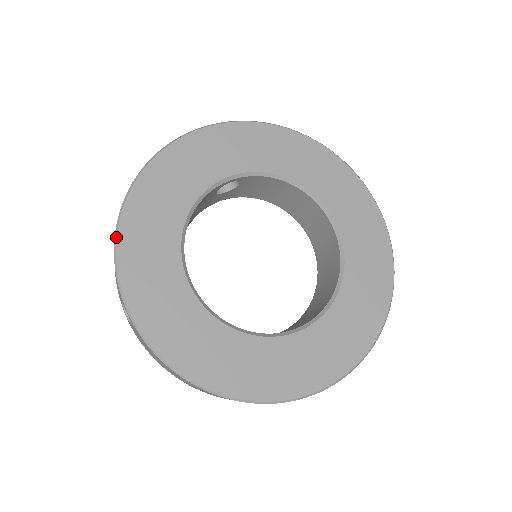
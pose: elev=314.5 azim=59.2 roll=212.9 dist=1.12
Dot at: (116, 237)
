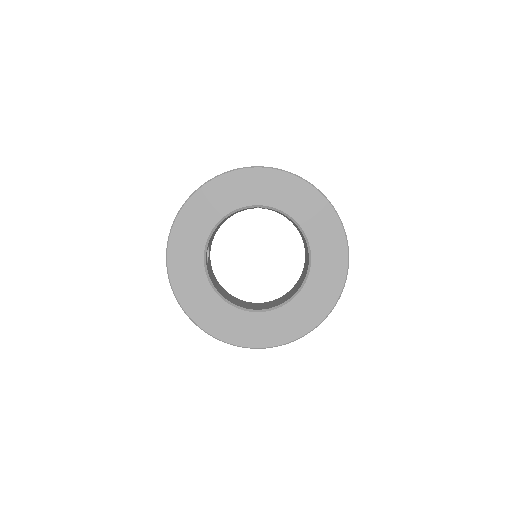
Dot at: (179, 213)
